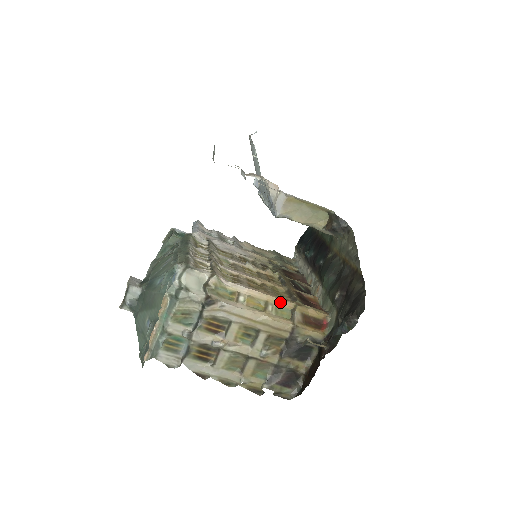
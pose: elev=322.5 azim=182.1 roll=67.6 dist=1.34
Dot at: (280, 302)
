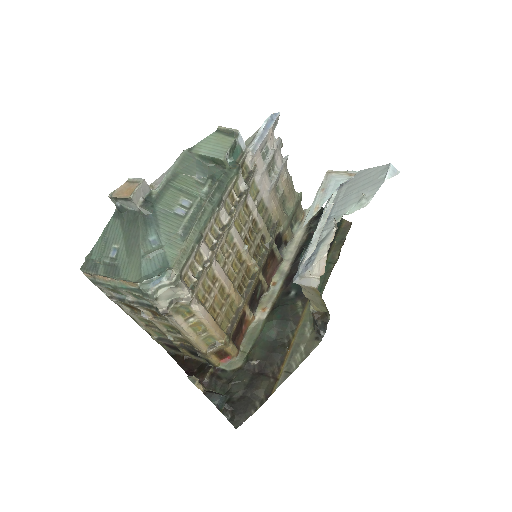
Dot at: (215, 335)
